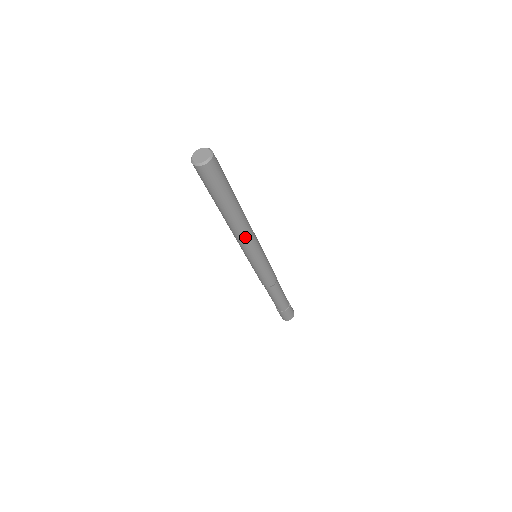
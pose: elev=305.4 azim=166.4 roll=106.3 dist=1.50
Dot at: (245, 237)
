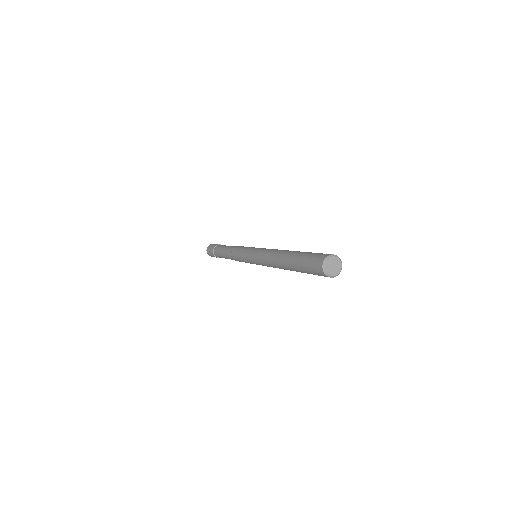
Dot at: occluded
